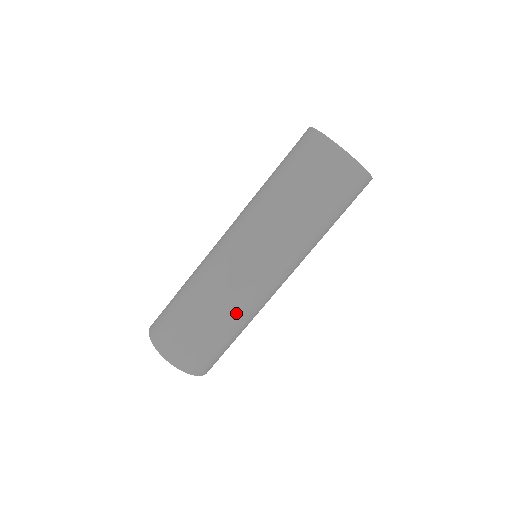
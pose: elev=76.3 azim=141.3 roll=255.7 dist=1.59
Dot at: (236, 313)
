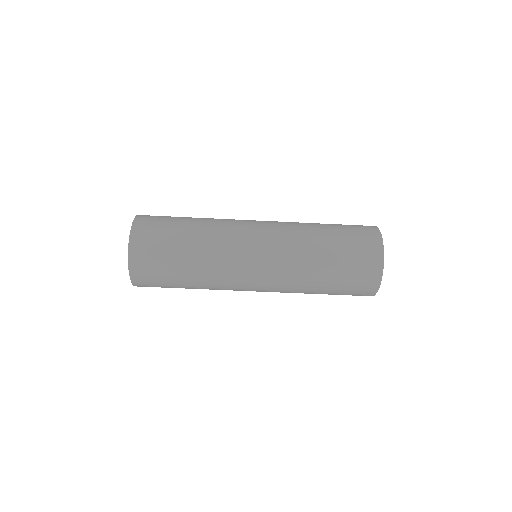
Dot at: (209, 288)
